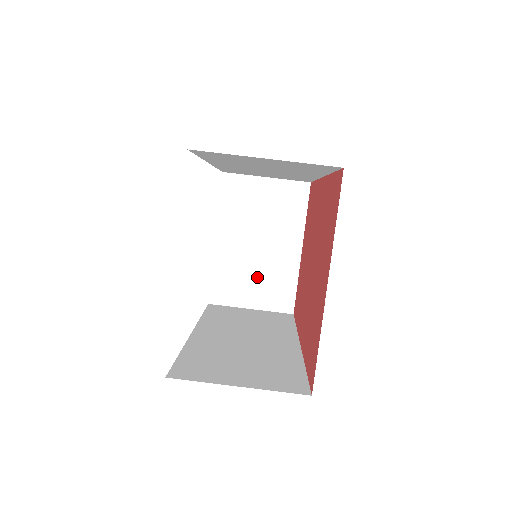
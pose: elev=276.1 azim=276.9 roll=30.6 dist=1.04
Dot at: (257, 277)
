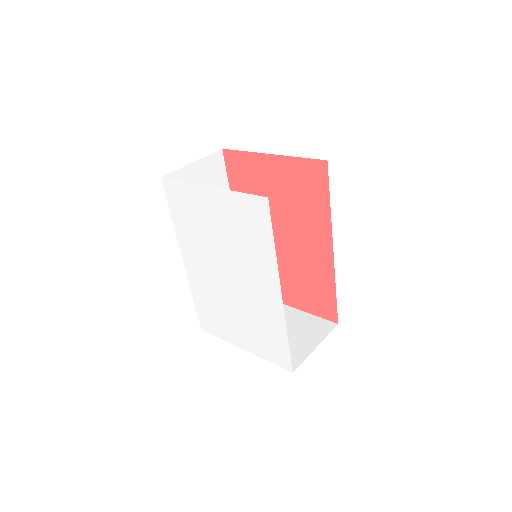
Dot at: (292, 335)
